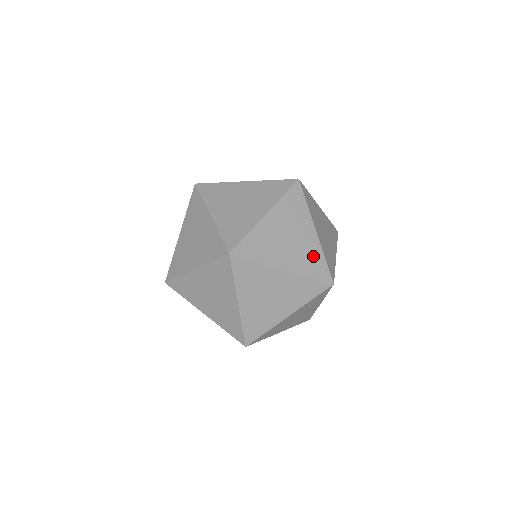
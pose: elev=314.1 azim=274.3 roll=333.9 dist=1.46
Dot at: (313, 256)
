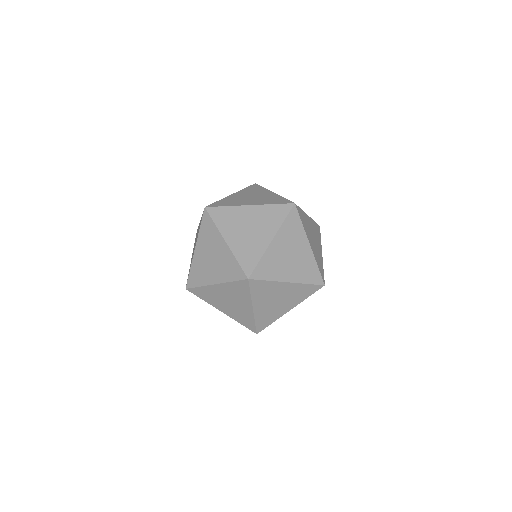
Dot at: (309, 266)
